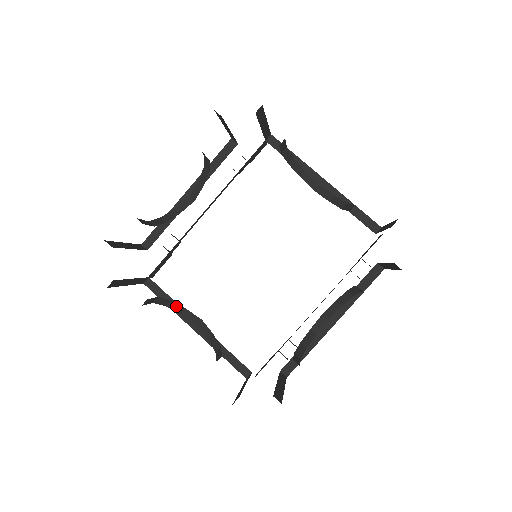
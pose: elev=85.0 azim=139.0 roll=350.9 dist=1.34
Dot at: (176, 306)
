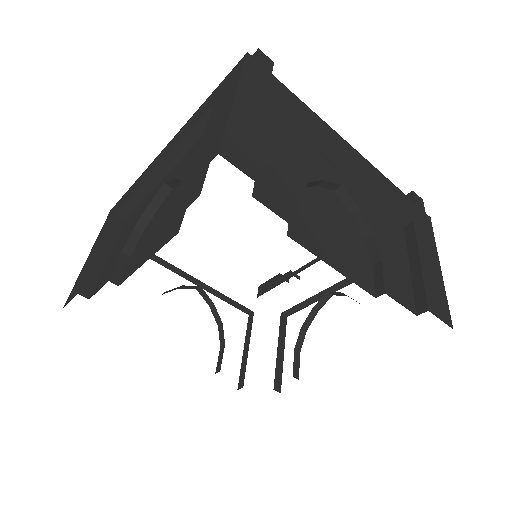
Dot at: (172, 290)
